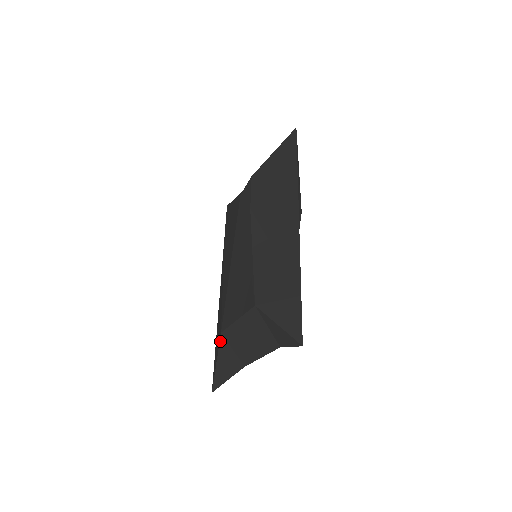
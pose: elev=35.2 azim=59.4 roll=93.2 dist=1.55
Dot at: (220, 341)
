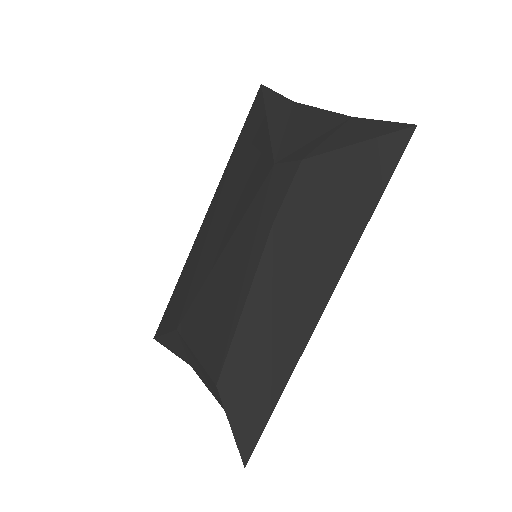
Dot at: (173, 331)
